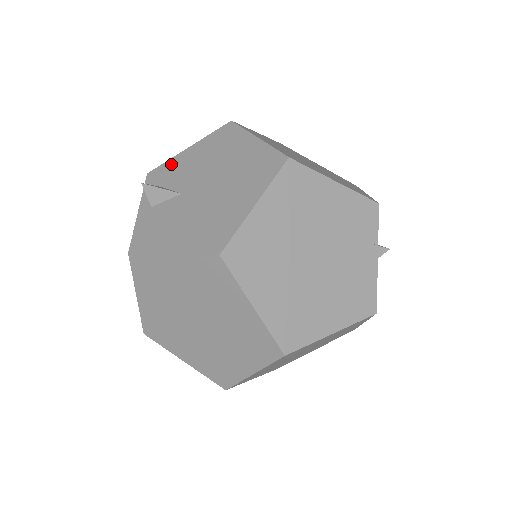
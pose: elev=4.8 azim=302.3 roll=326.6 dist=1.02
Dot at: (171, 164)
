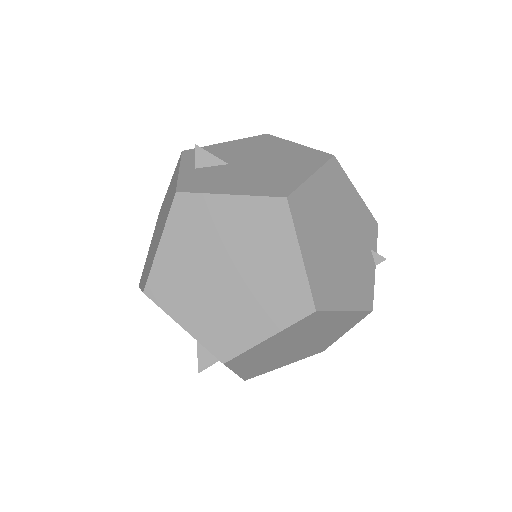
Dot at: (209, 148)
